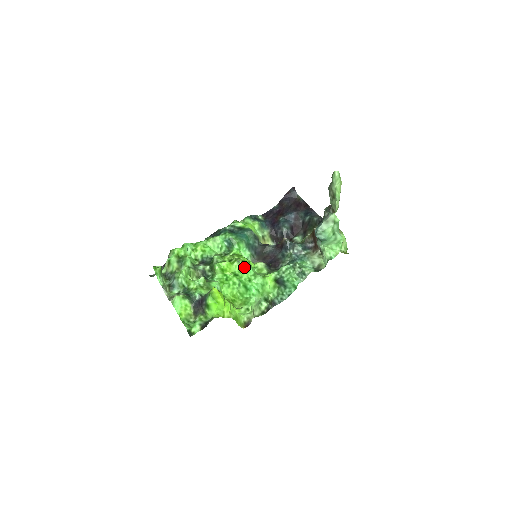
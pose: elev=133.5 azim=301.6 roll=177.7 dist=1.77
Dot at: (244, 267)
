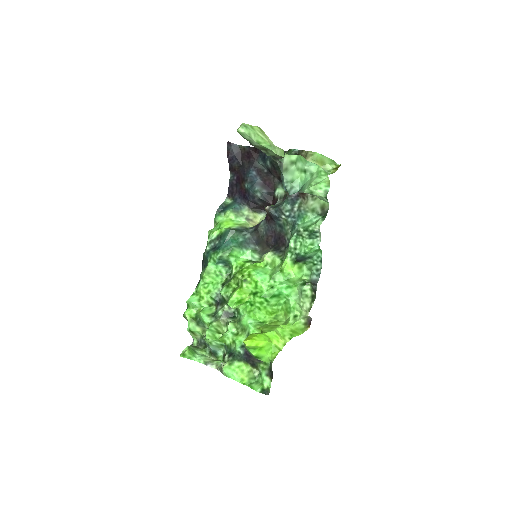
Dot at: (255, 280)
